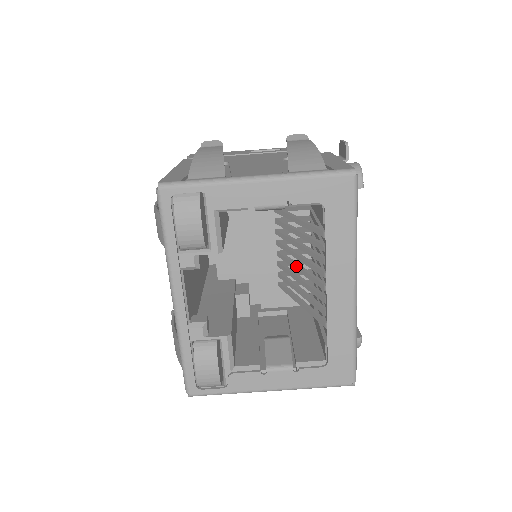
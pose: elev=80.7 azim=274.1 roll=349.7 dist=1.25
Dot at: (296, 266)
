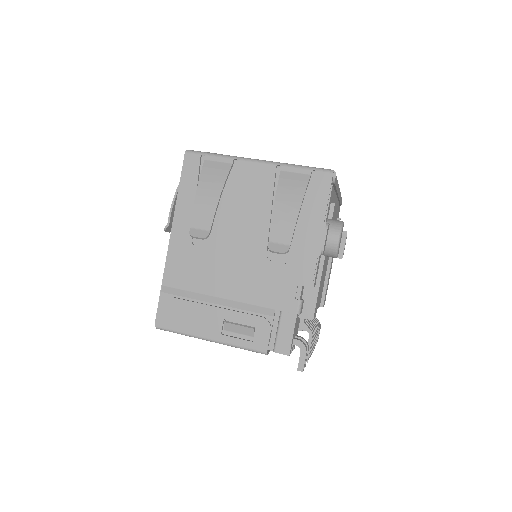
Dot at: occluded
